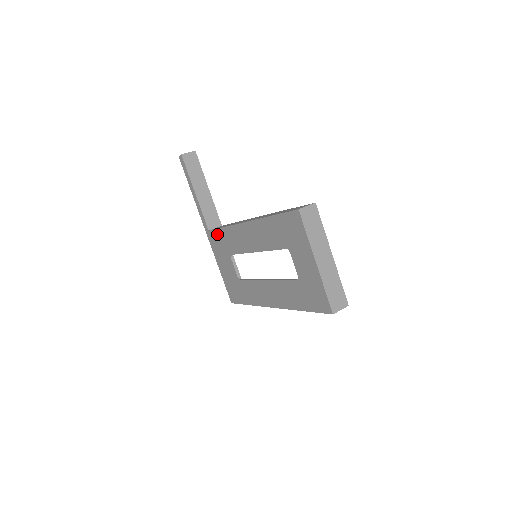
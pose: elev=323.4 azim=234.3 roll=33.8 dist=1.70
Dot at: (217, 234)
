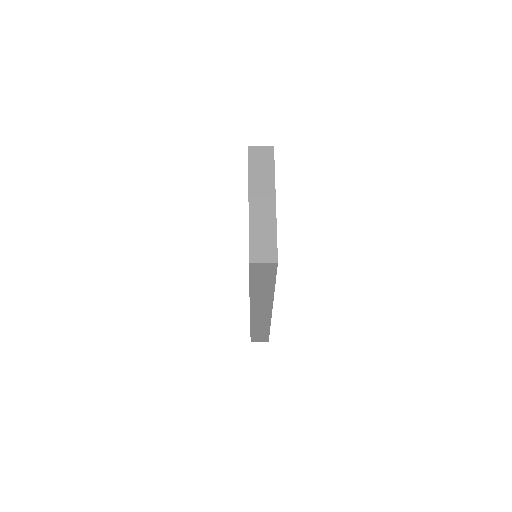
Dot at: occluded
